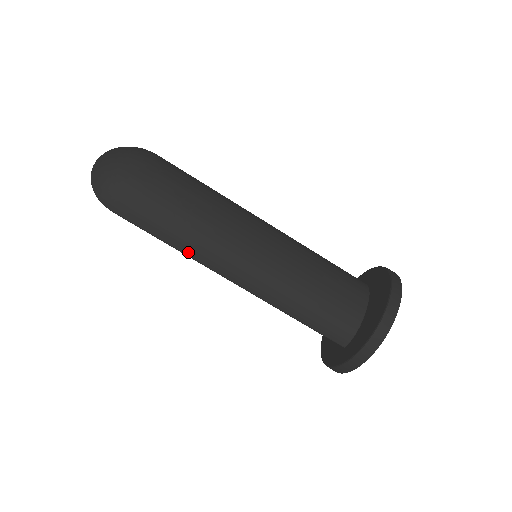
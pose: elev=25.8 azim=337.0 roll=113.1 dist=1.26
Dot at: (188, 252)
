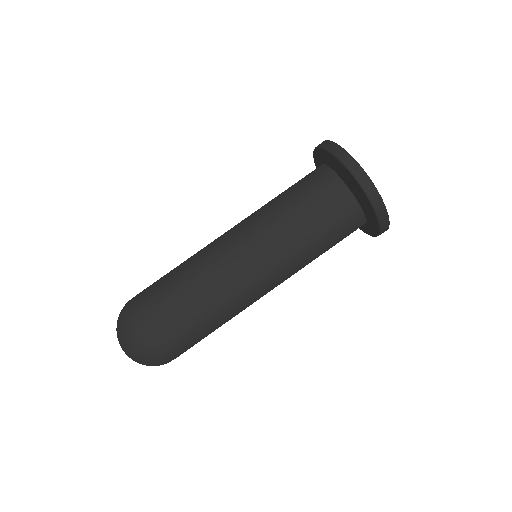
Dot at: (231, 317)
